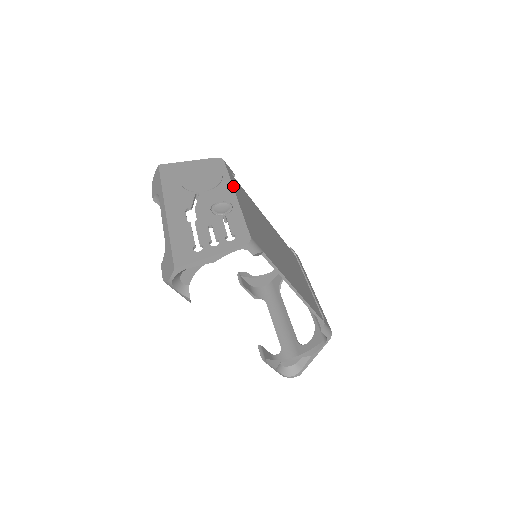
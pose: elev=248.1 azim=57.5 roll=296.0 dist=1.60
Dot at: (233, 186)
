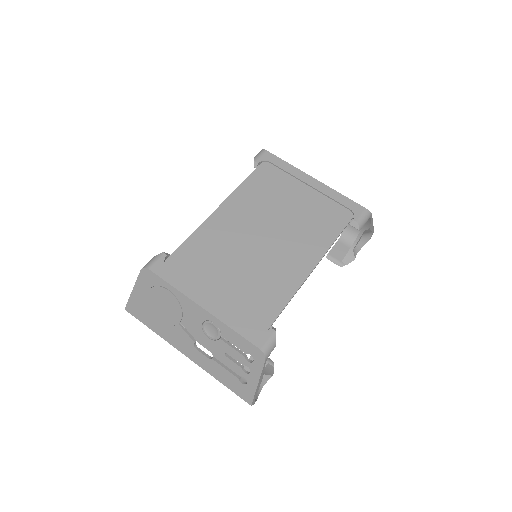
Dot at: (189, 297)
